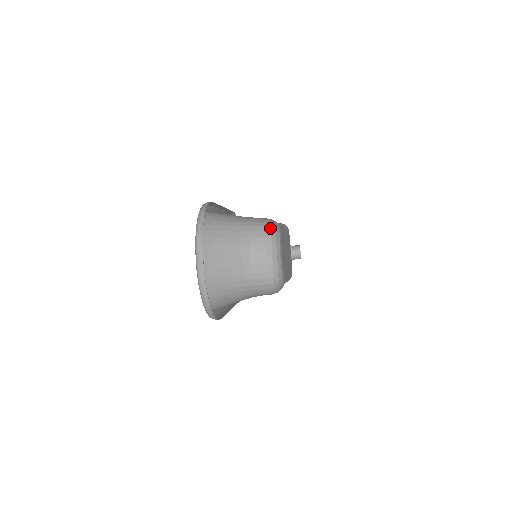
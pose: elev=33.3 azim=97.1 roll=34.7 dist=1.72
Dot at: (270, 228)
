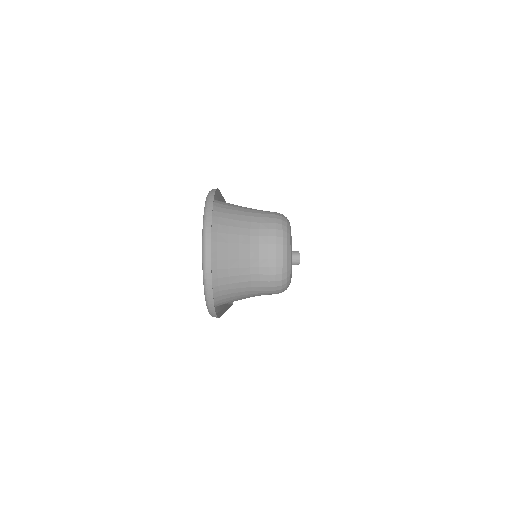
Dot at: (281, 221)
